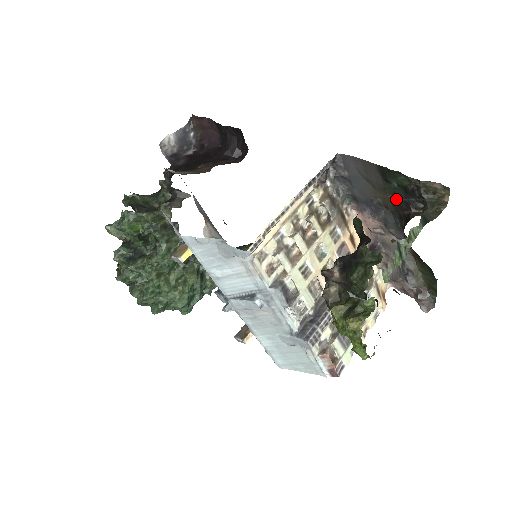
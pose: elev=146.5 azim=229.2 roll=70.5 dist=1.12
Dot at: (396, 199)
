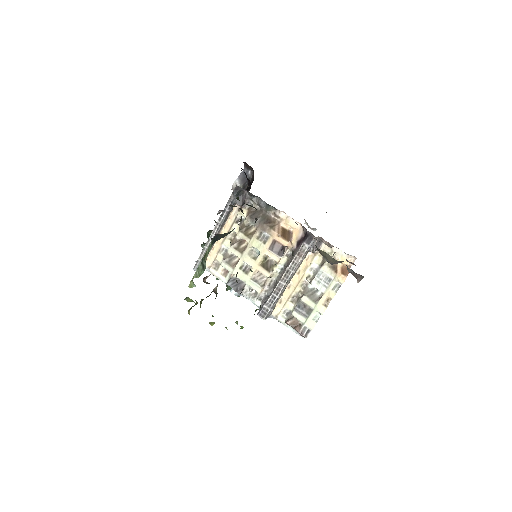
Dot at: occluded
